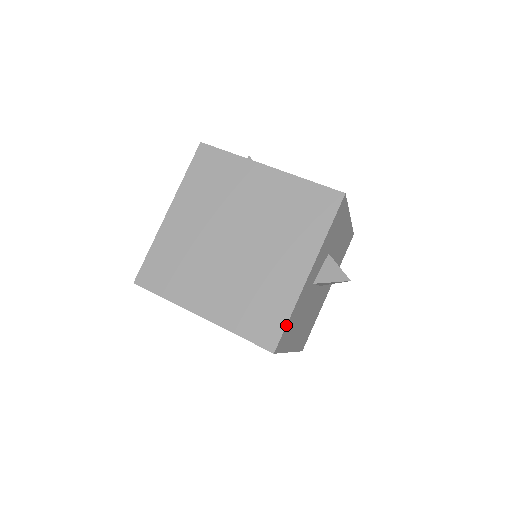
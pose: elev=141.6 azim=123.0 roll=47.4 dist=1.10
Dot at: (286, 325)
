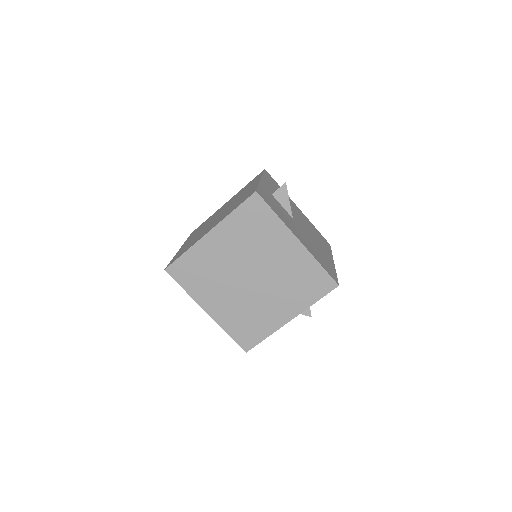
Dot at: occluded
